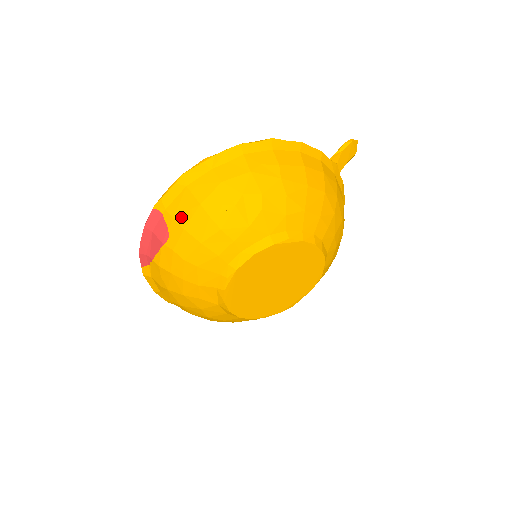
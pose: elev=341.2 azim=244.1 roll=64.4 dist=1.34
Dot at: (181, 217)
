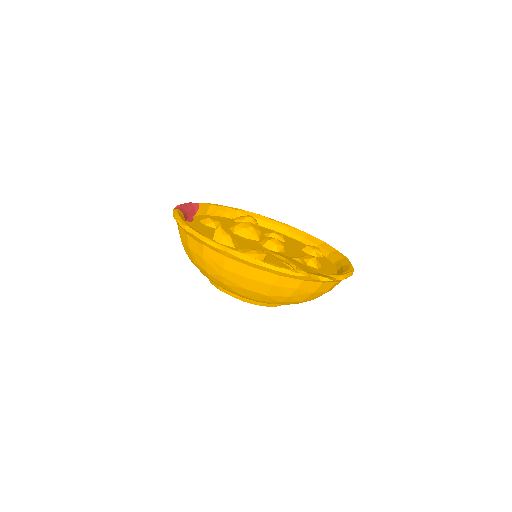
Dot at: occluded
